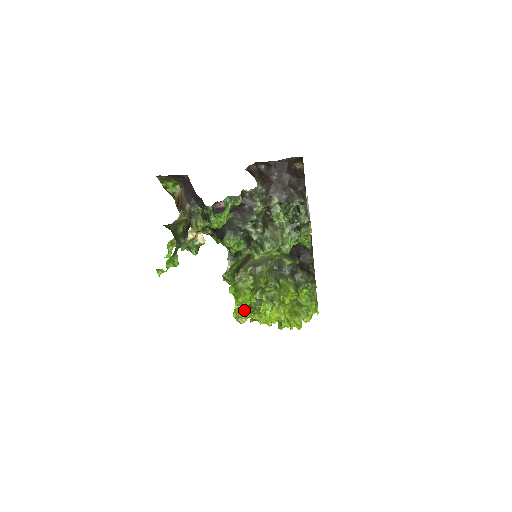
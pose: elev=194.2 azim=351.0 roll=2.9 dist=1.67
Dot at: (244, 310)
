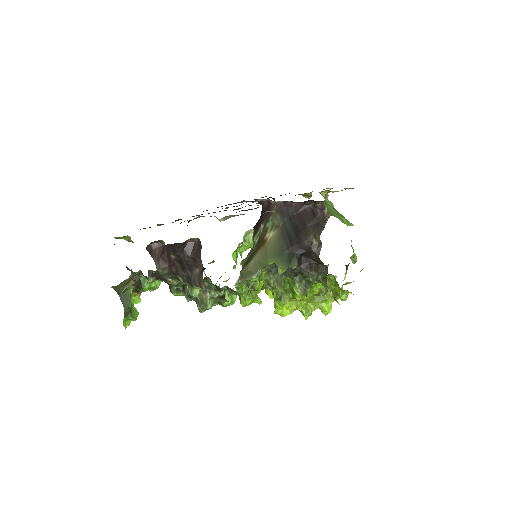
Dot at: occluded
